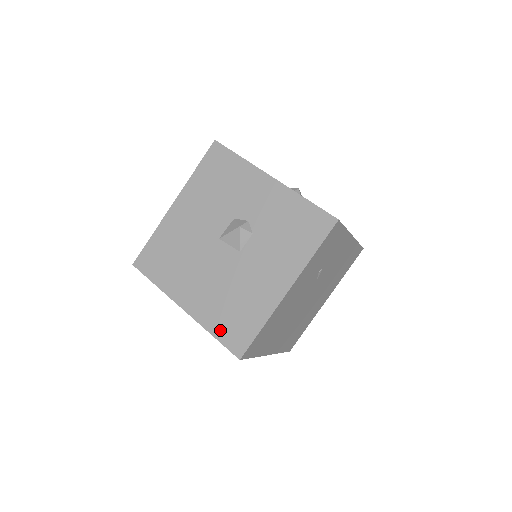
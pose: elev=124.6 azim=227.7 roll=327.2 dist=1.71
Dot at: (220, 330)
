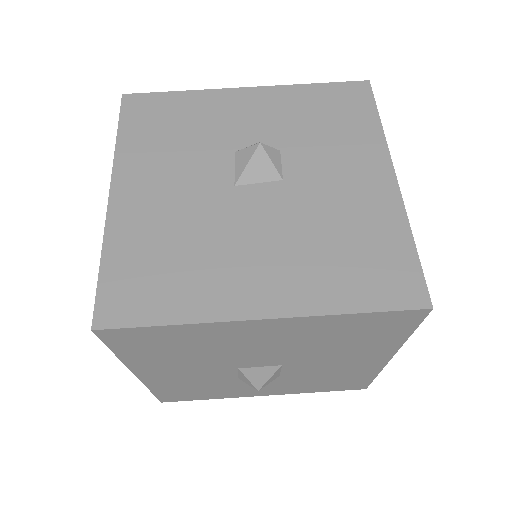
Dot at: (359, 295)
